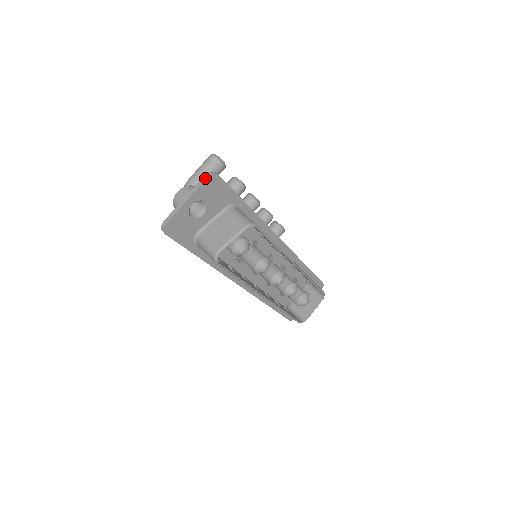
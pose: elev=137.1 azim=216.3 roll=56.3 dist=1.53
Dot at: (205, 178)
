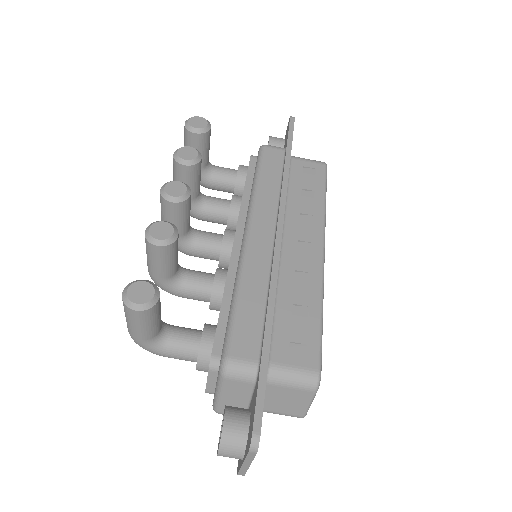
Dot at: (253, 455)
